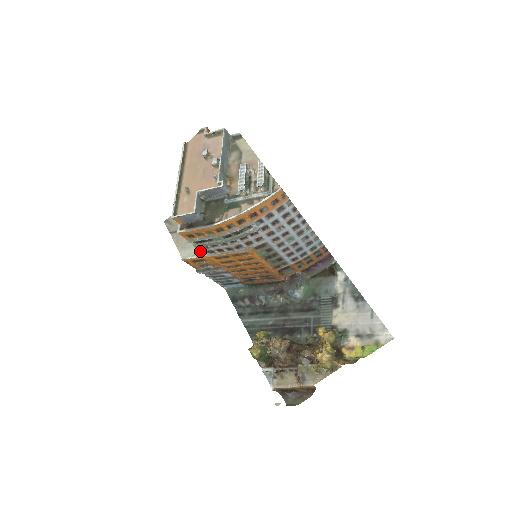
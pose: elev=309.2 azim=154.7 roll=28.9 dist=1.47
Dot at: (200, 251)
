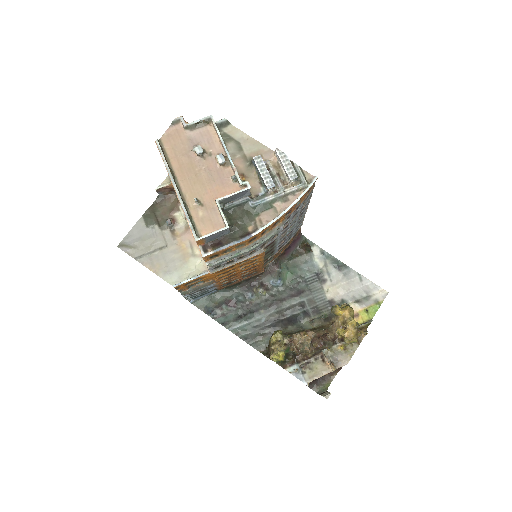
Dot at: (194, 270)
